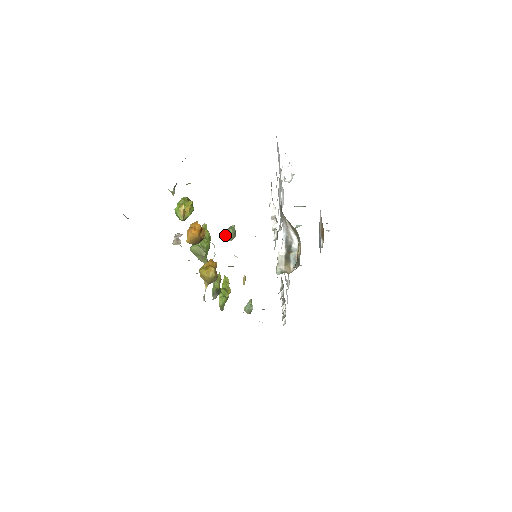
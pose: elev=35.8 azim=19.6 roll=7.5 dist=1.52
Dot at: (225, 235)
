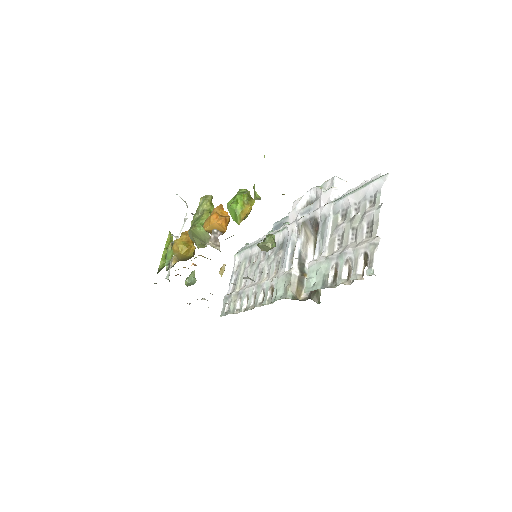
Dot at: (263, 246)
